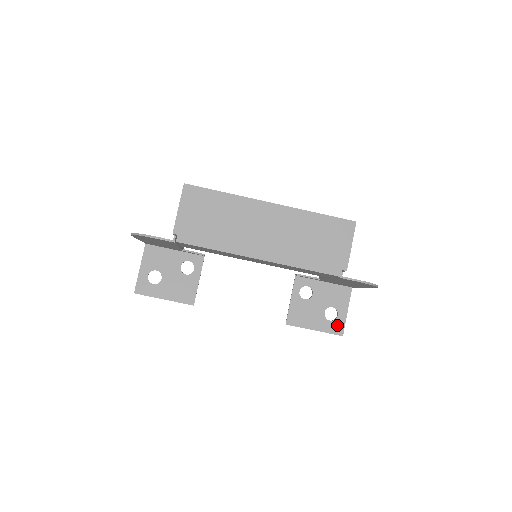
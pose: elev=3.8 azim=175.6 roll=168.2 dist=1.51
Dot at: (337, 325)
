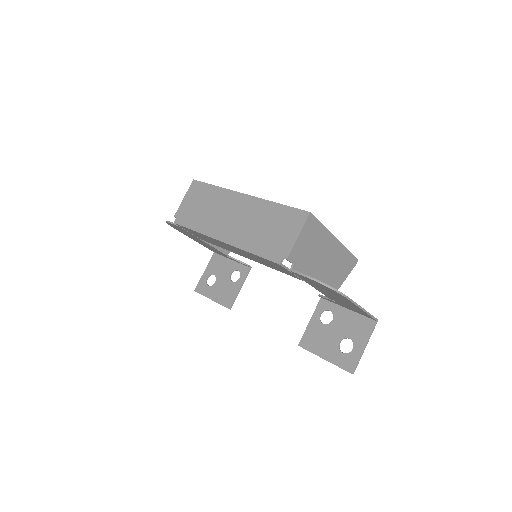
Dot at: (349, 360)
